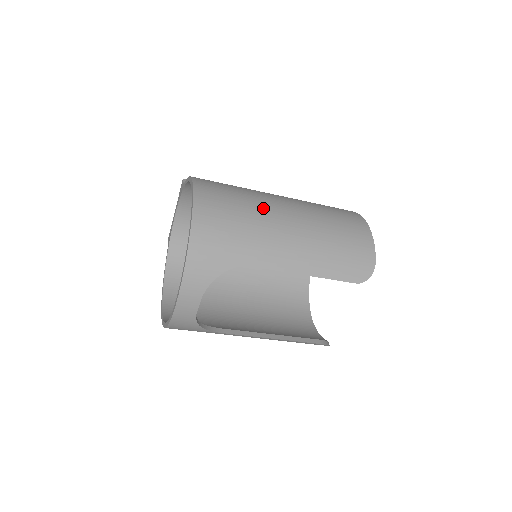
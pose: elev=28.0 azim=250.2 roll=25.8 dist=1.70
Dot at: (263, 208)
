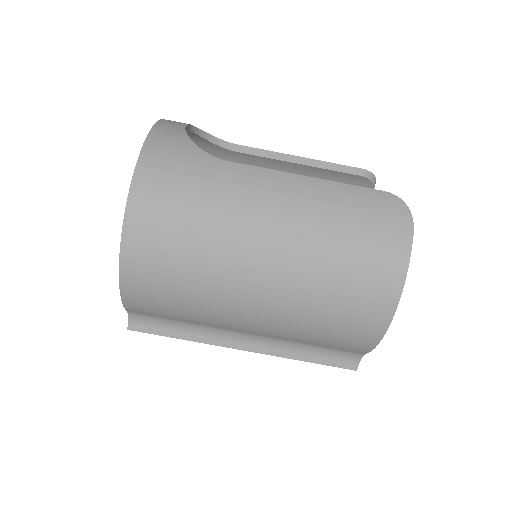
Dot at: occluded
